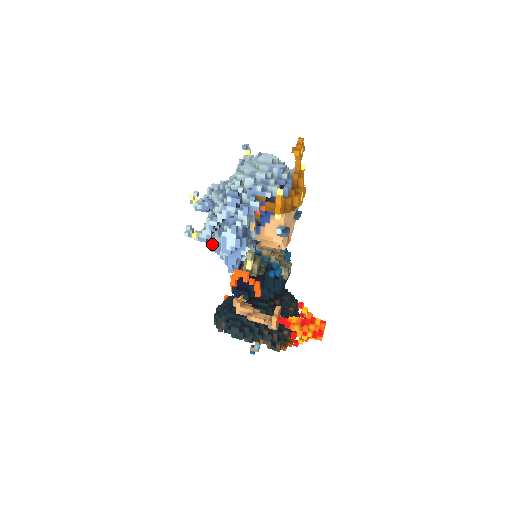
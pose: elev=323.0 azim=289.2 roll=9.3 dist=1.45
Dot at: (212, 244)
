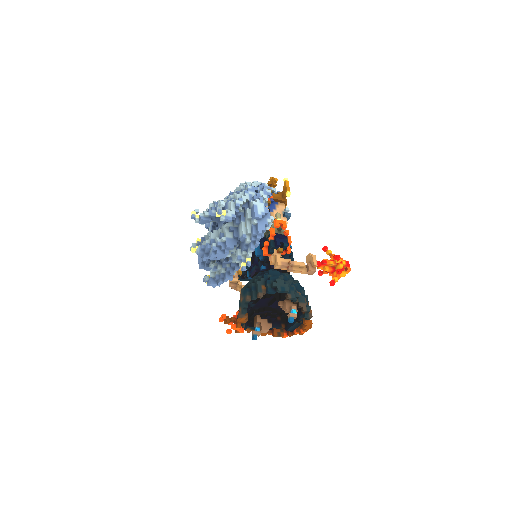
Dot at: (223, 239)
